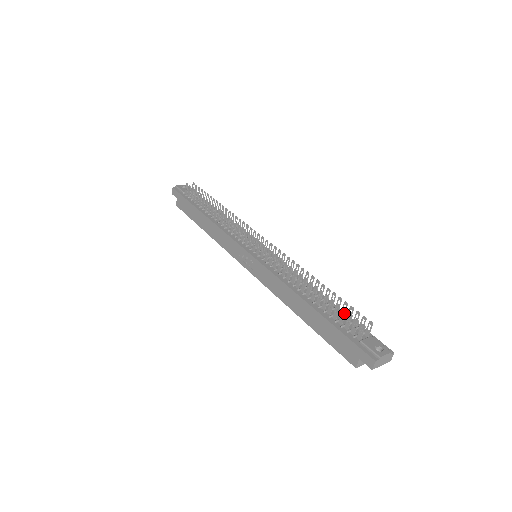
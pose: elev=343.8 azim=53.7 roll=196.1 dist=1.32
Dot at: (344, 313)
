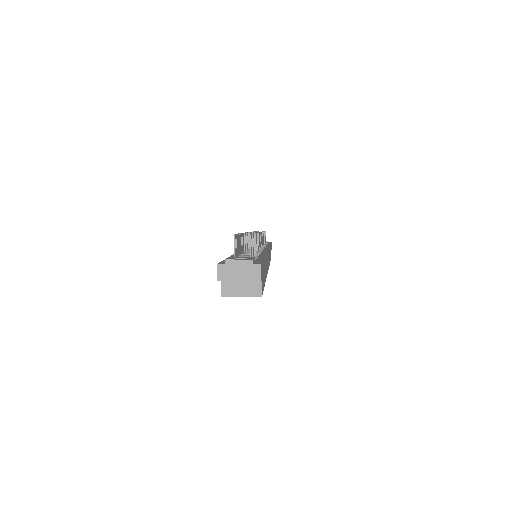
Dot at: occluded
